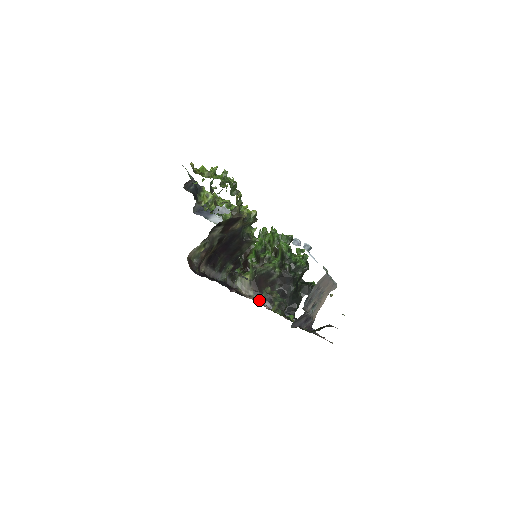
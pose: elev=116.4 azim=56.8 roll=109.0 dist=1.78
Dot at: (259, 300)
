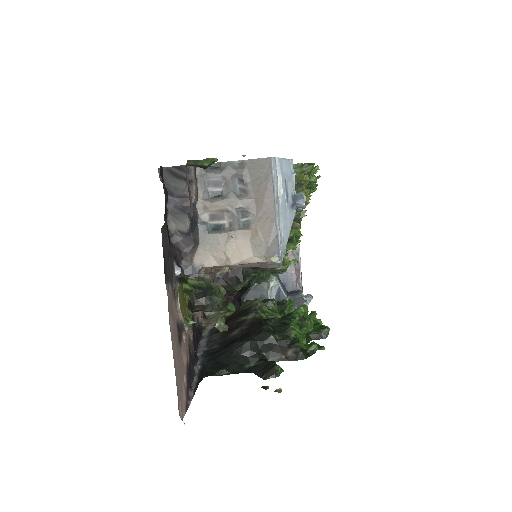
Dot at: occluded
